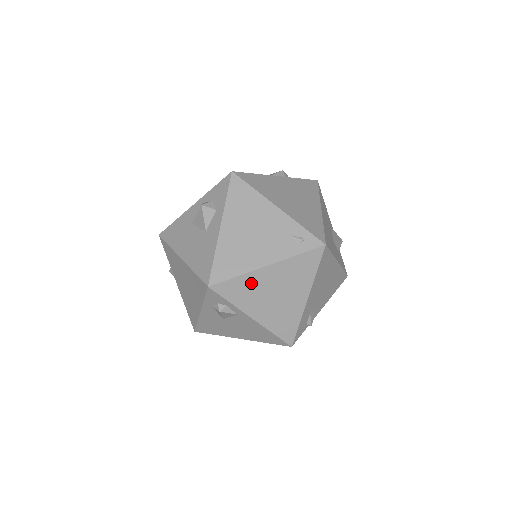
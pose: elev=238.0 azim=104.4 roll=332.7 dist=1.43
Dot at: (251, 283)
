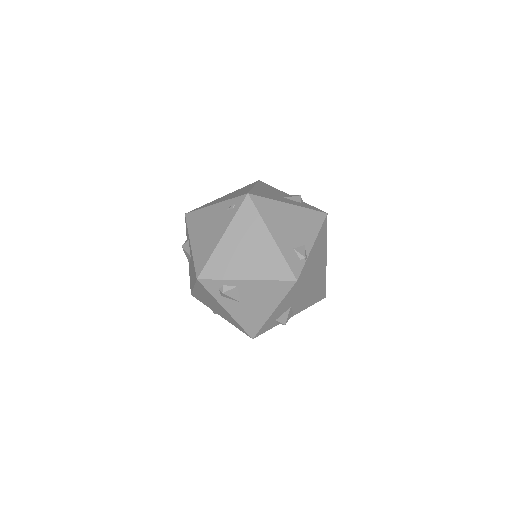
Dot at: (222, 256)
